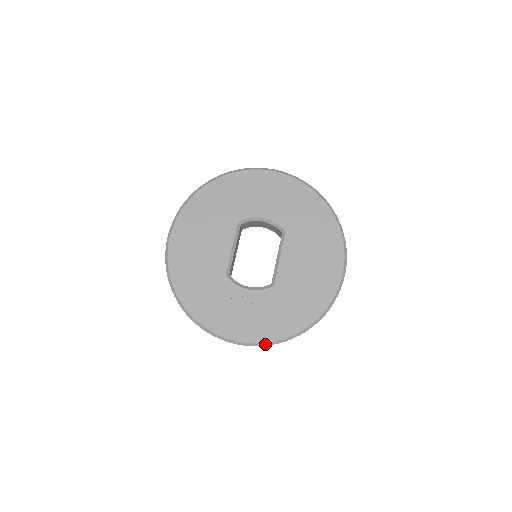
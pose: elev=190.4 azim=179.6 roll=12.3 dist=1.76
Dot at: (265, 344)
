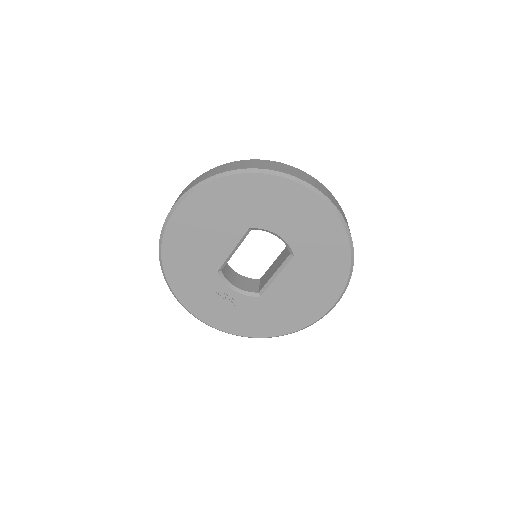
Dot at: (232, 334)
